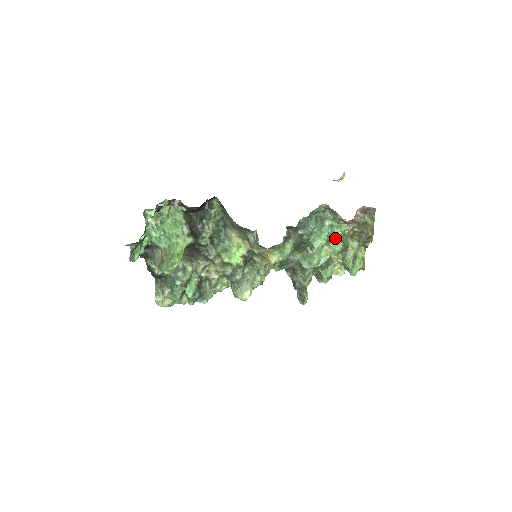
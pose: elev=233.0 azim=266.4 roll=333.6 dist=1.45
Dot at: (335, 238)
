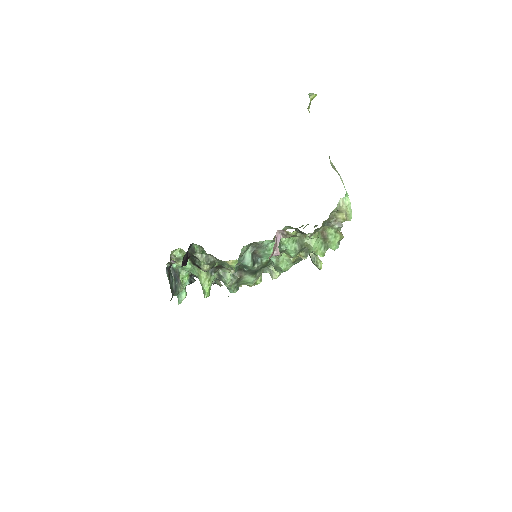
Dot at: (284, 249)
